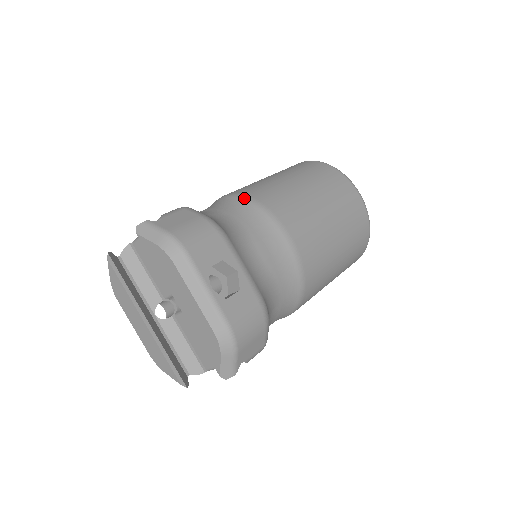
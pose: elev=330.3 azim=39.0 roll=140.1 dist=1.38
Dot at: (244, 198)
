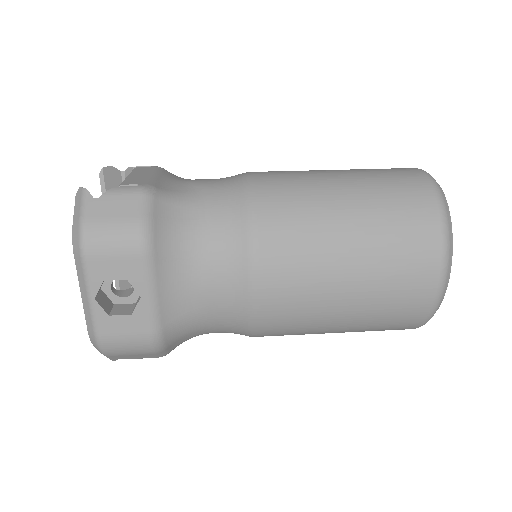
Dot at: (247, 205)
